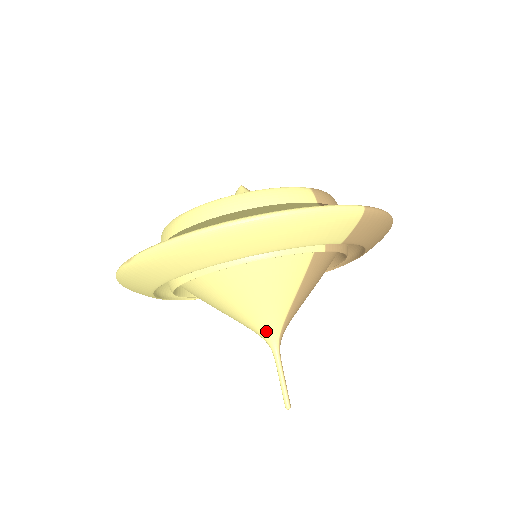
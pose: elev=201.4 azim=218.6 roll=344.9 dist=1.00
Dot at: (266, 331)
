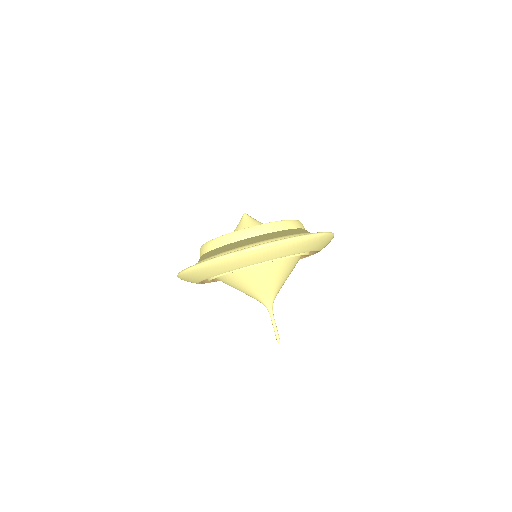
Dot at: (270, 298)
